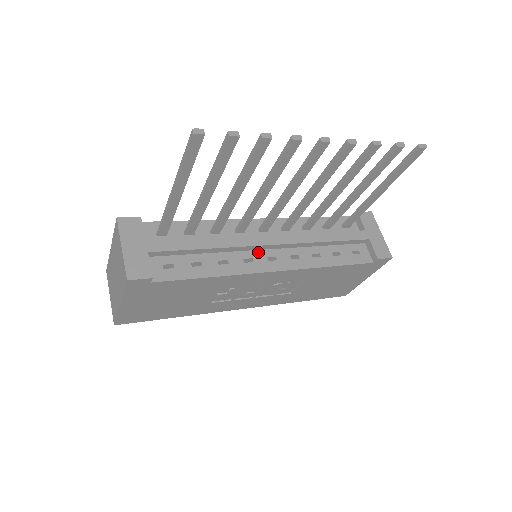
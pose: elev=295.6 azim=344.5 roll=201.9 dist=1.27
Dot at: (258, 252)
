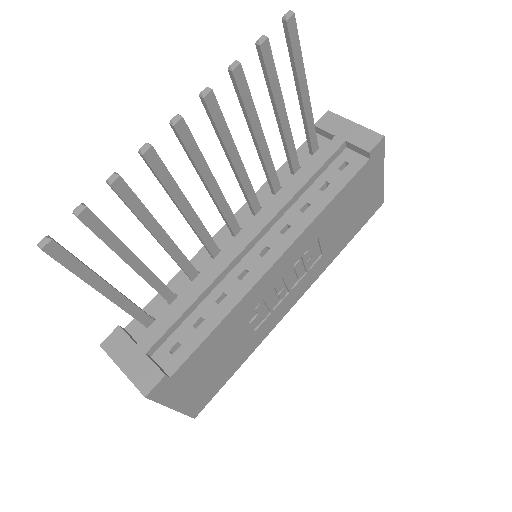
Dot at: (246, 258)
